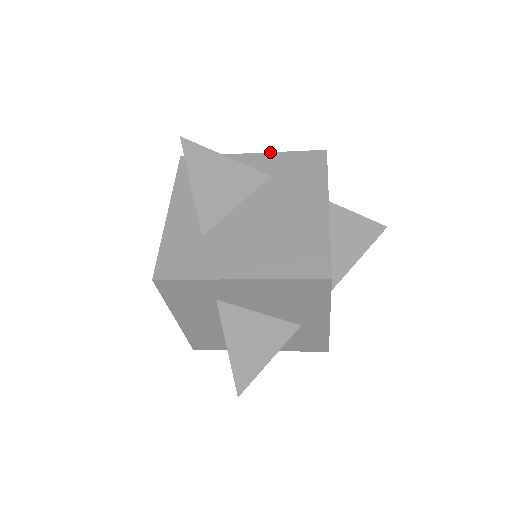
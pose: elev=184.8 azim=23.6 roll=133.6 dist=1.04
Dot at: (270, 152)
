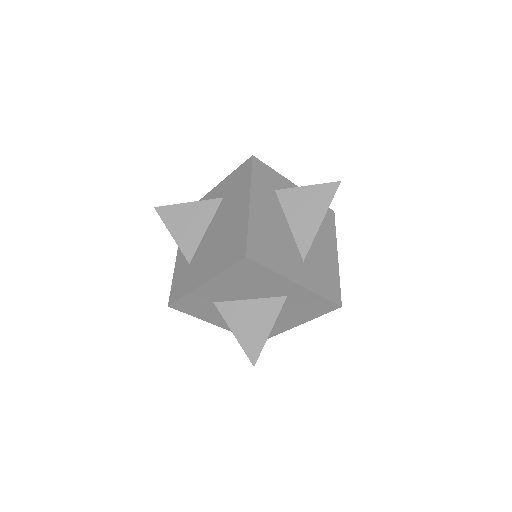
Dot at: (224, 179)
